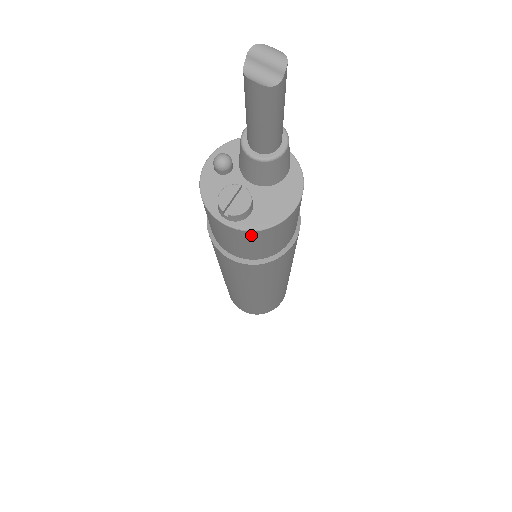
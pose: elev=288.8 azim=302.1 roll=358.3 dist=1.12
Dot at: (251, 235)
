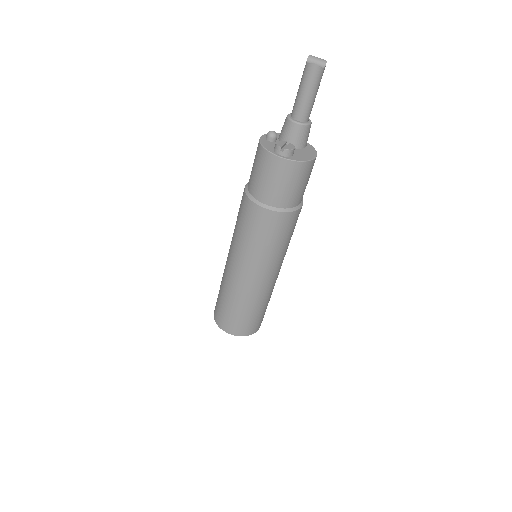
Dot at: (294, 167)
